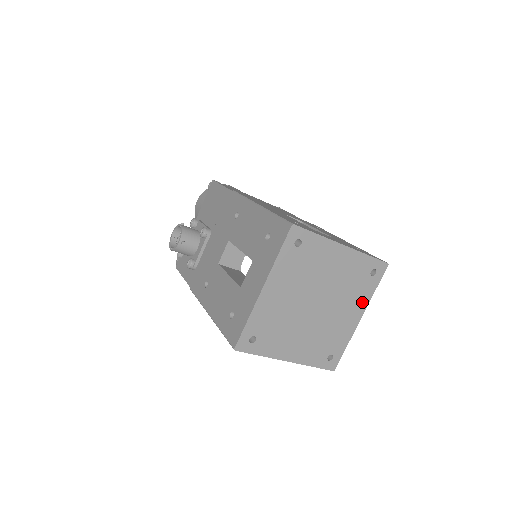
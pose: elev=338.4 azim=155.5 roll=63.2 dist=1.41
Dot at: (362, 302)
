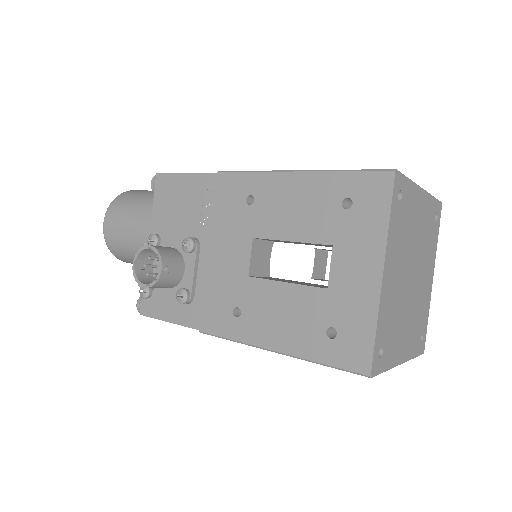
Dot at: (433, 257)
